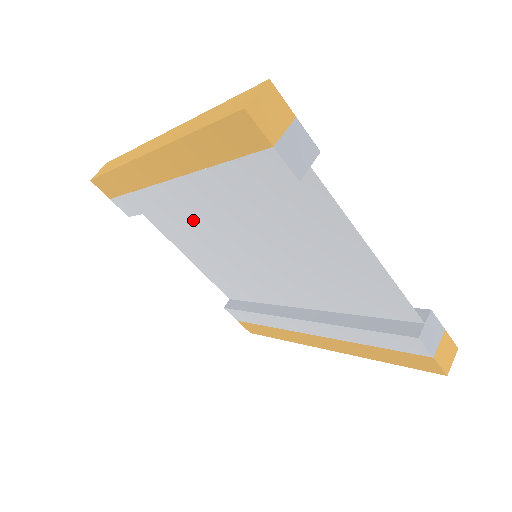
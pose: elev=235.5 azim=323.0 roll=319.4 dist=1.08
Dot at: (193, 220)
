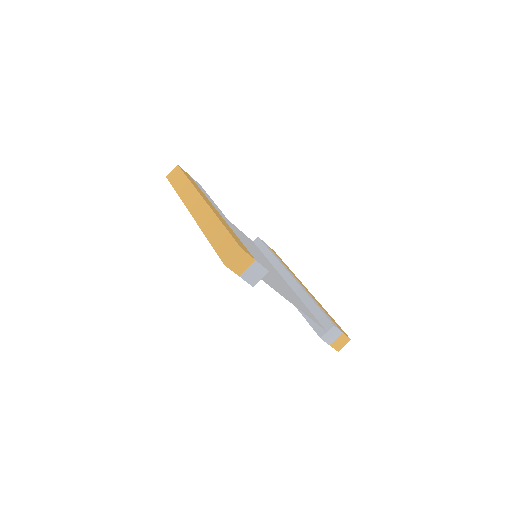
Dot at: occluded
